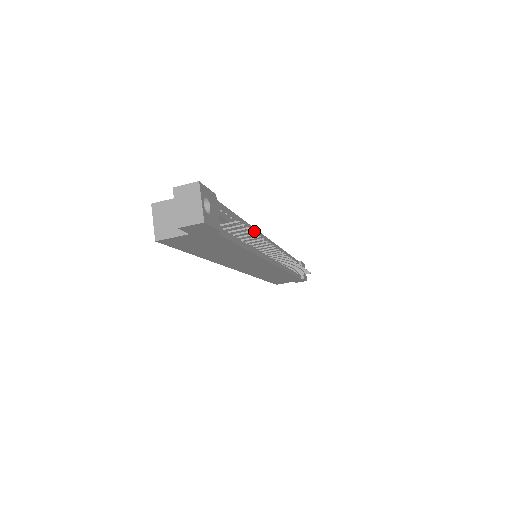
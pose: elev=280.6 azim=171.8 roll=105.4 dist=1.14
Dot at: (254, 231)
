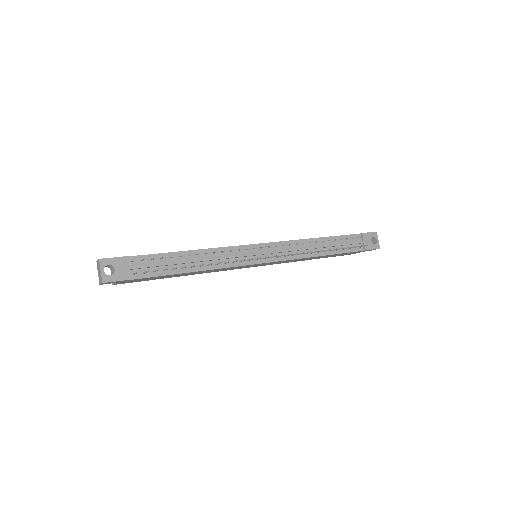
Dot at: (216, 250)
